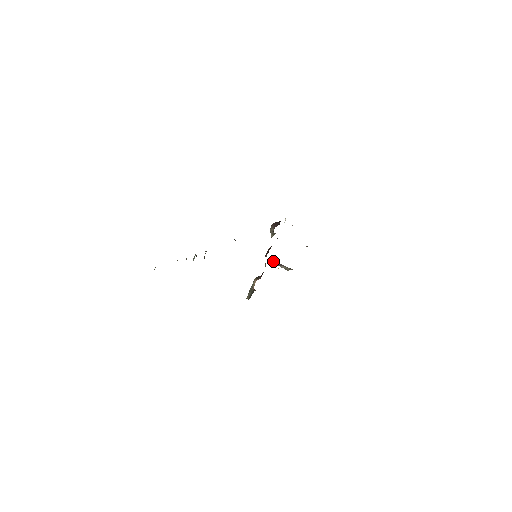
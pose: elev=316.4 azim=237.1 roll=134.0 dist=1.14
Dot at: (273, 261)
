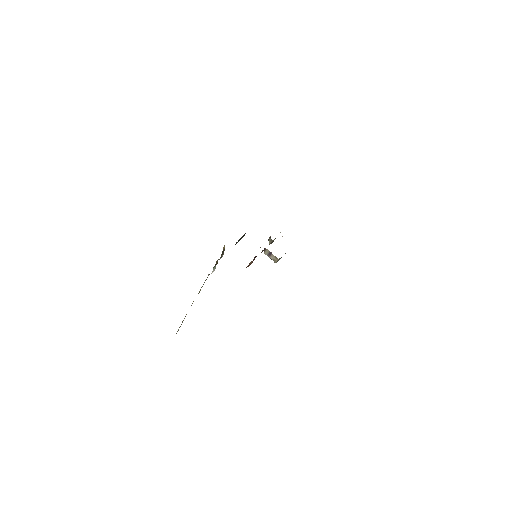
Dot at: (266, 250)
